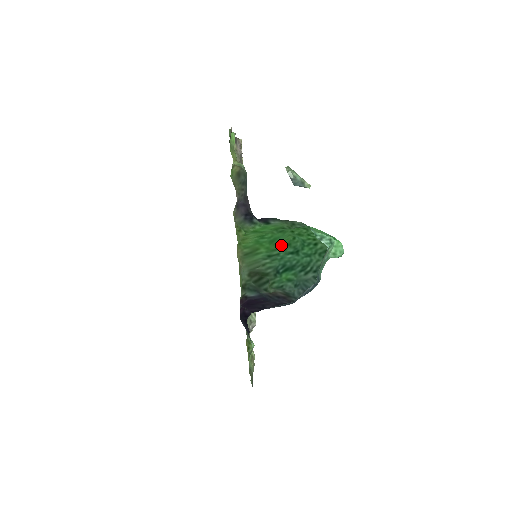
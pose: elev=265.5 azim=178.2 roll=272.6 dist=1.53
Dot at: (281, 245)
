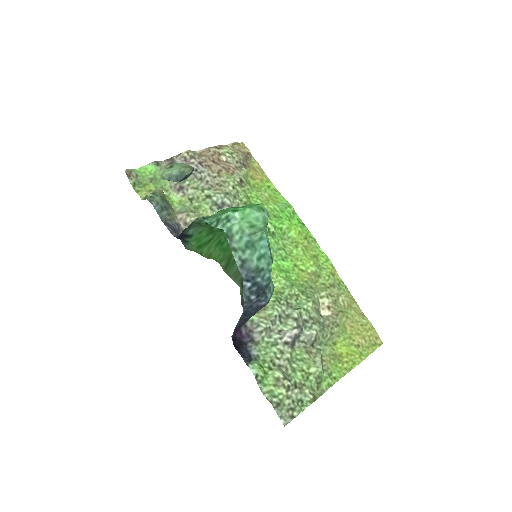
Dot at: occluded
